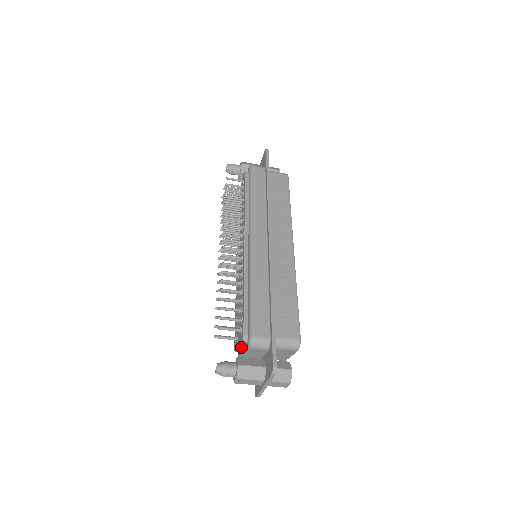
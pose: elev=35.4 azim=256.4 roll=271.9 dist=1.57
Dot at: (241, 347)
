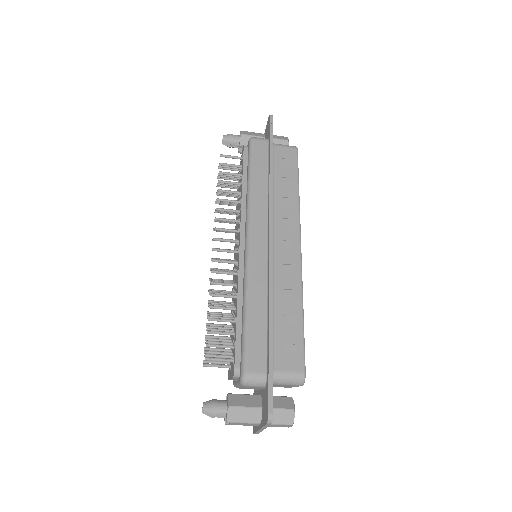
Dot at: occluded
